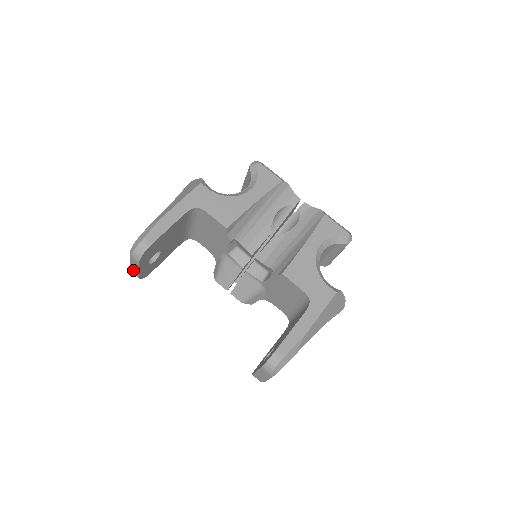
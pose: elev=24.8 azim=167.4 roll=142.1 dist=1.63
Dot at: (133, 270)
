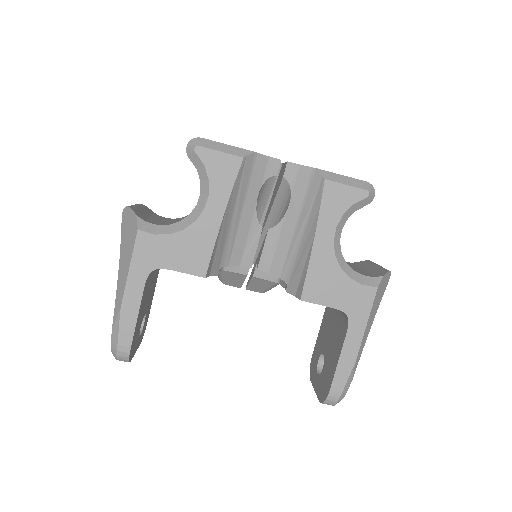
Dot at: occluded
